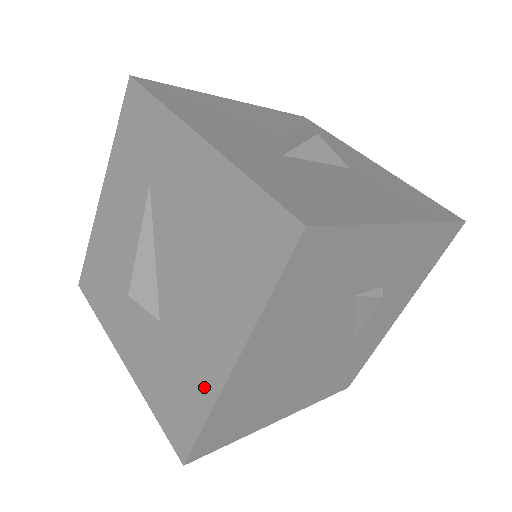
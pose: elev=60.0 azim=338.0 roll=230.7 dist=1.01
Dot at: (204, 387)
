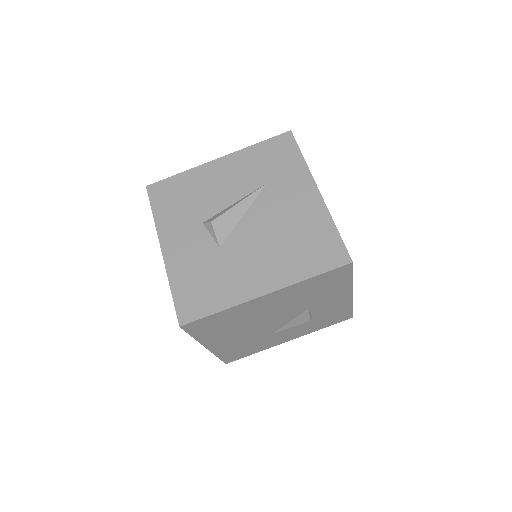
Dot at: (234, 294)
